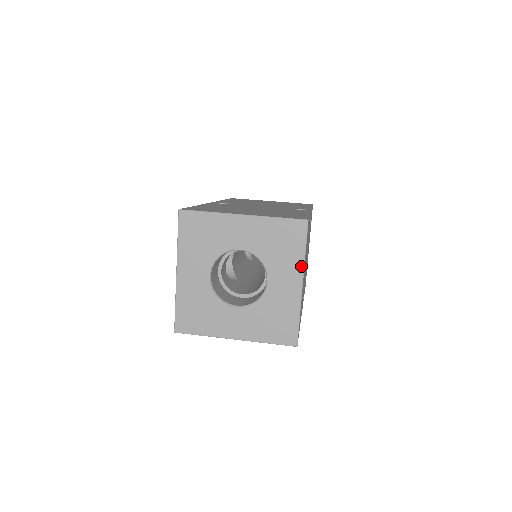
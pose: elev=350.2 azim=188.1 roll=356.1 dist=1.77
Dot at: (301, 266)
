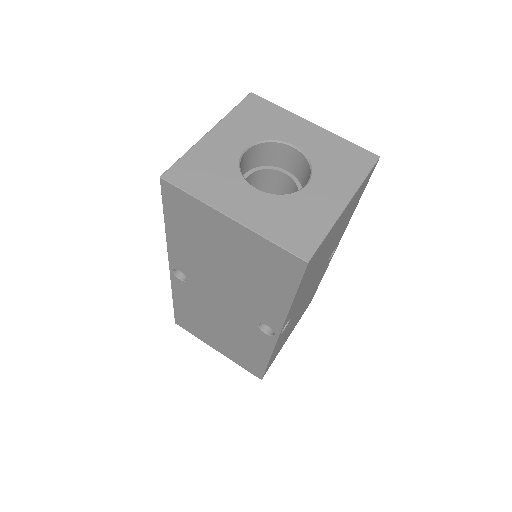
Dot at: (354, 188)
